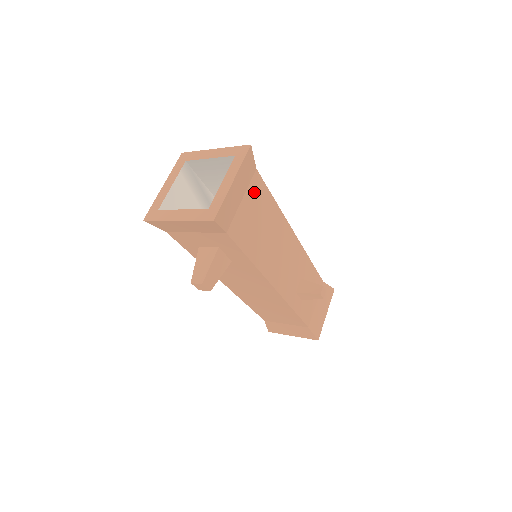
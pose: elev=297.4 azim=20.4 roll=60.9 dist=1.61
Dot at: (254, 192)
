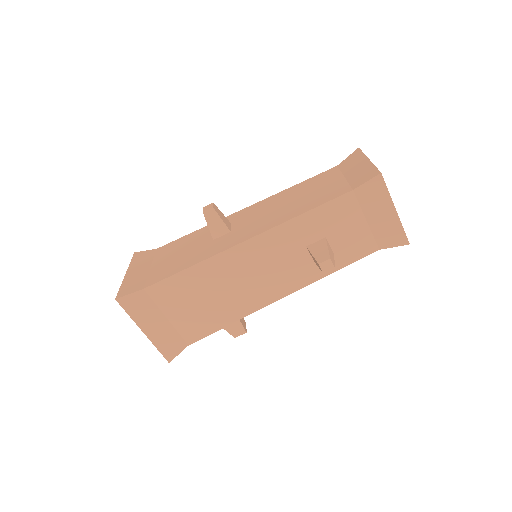
Dot at: (166, 299)
